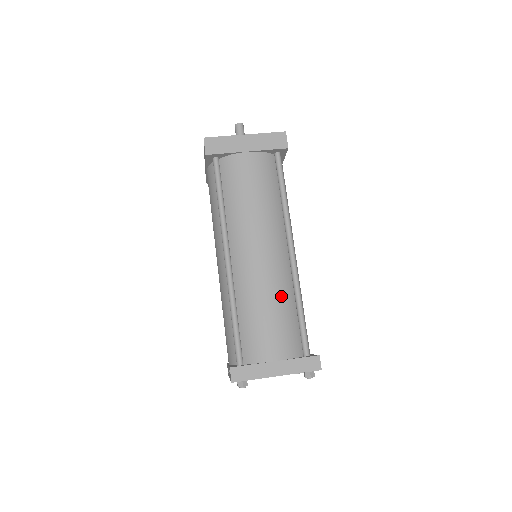
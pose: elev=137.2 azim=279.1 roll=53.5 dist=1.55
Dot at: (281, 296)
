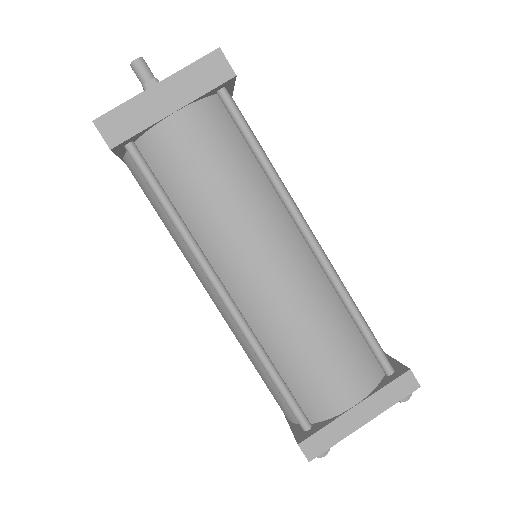
Dot at: (324, 313)
